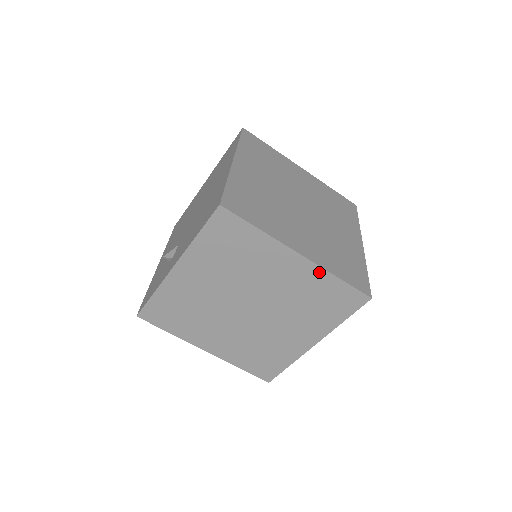
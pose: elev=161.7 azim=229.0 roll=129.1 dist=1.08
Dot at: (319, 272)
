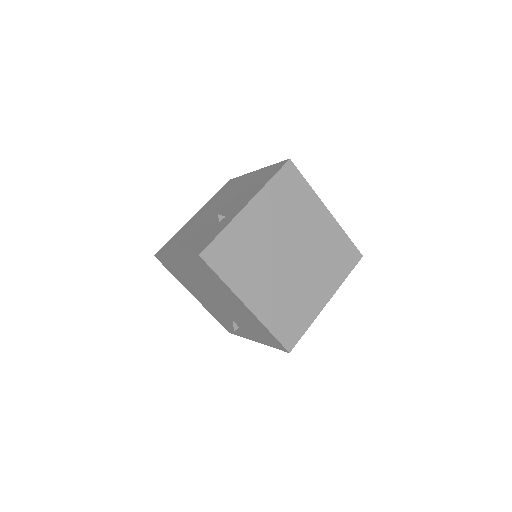
Dot at: (337, 227)
